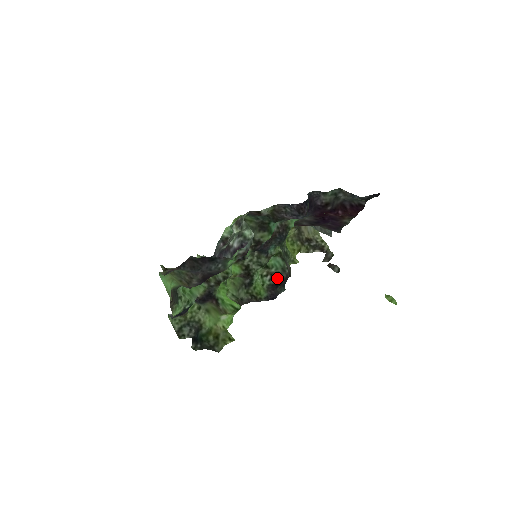
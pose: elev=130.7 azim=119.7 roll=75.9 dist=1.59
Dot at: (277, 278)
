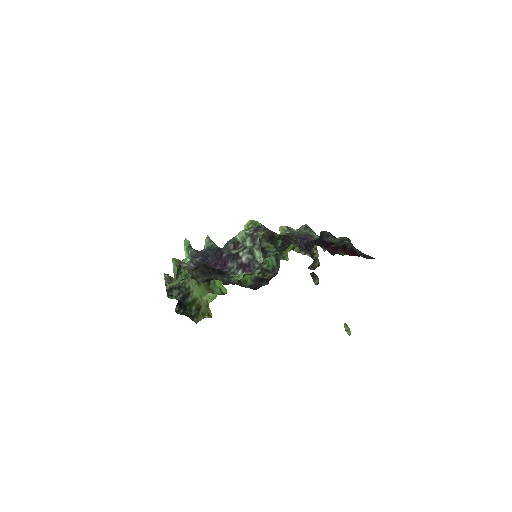
Dot at: (265, 275)
